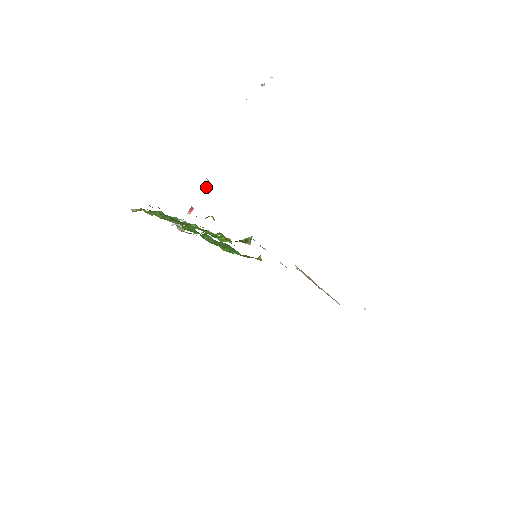
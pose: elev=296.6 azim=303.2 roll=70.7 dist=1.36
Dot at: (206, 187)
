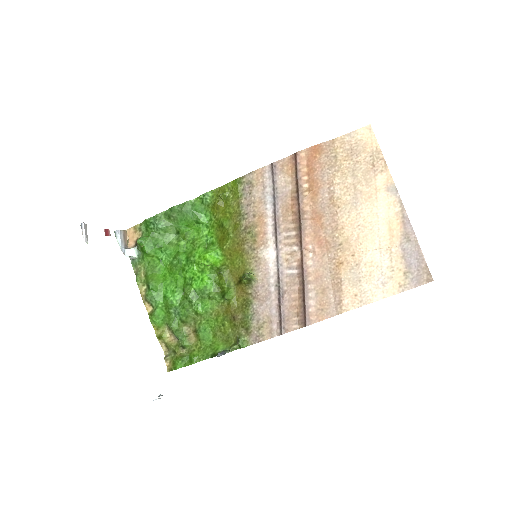
Dot at: (86, 227)
